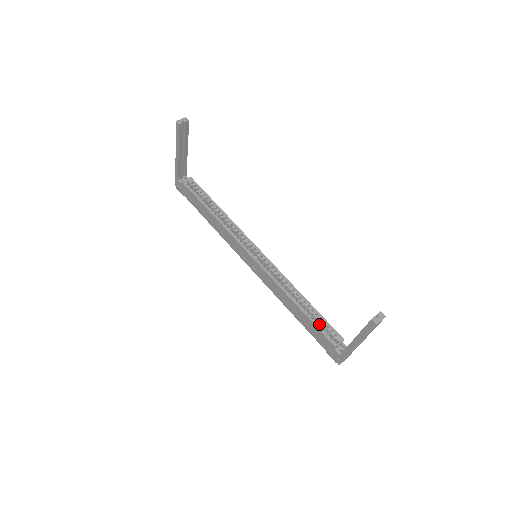
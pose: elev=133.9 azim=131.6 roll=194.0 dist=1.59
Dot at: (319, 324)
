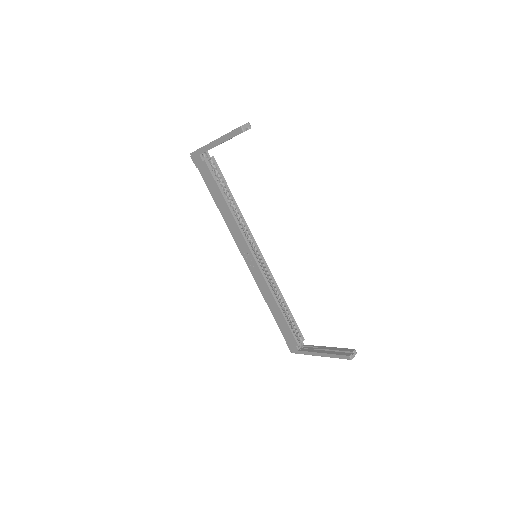
Dot at: (291, 326)
